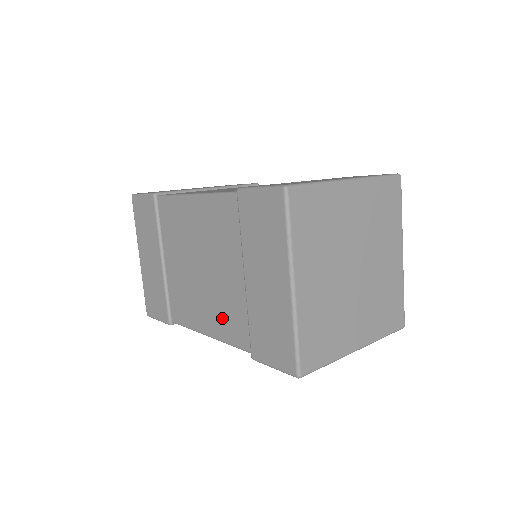
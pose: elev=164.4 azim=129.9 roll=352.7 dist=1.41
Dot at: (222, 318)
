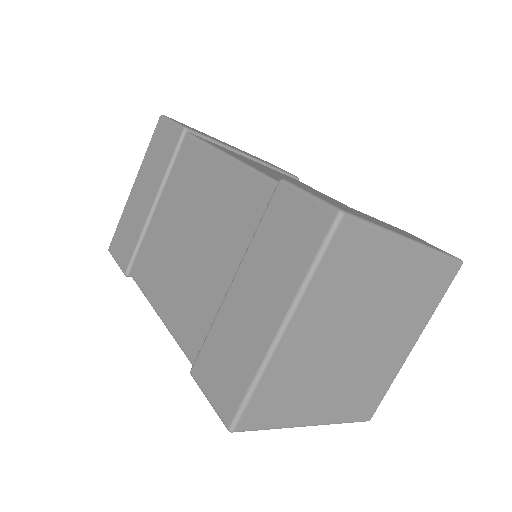
Dot at: (183, 306)
